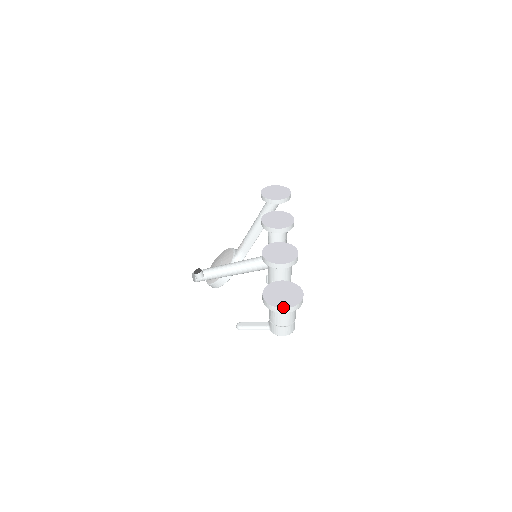
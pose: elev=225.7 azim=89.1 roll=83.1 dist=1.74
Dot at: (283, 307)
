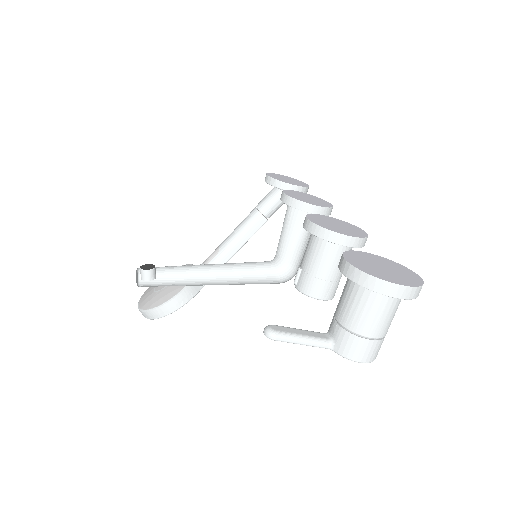
Dot at: (399, 283)
